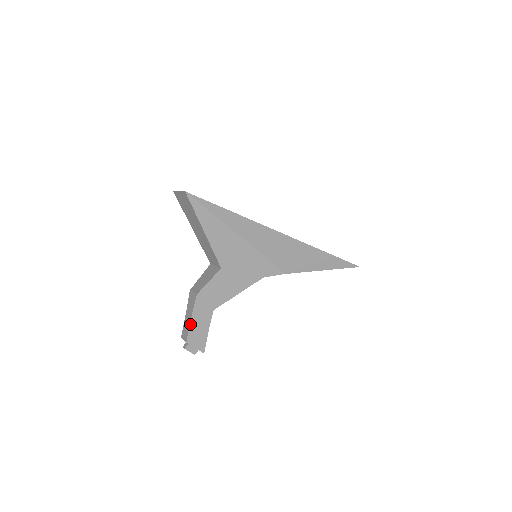
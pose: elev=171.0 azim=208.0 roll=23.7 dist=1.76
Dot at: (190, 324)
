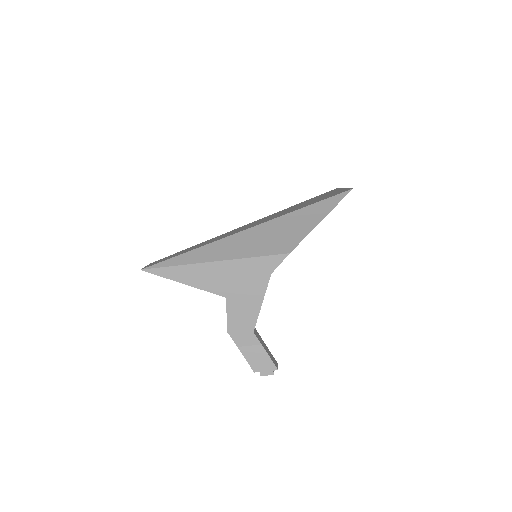
Dot at: (244, 357)
